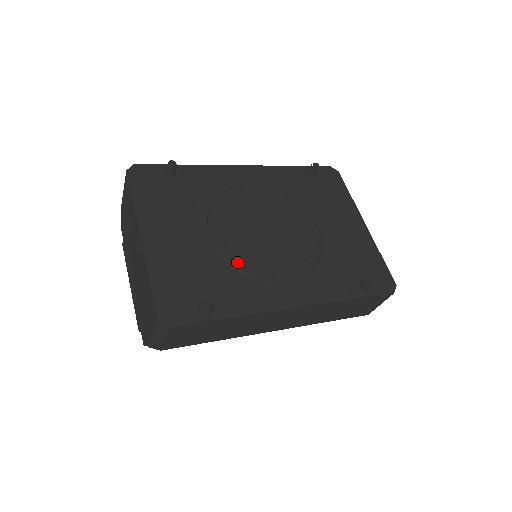
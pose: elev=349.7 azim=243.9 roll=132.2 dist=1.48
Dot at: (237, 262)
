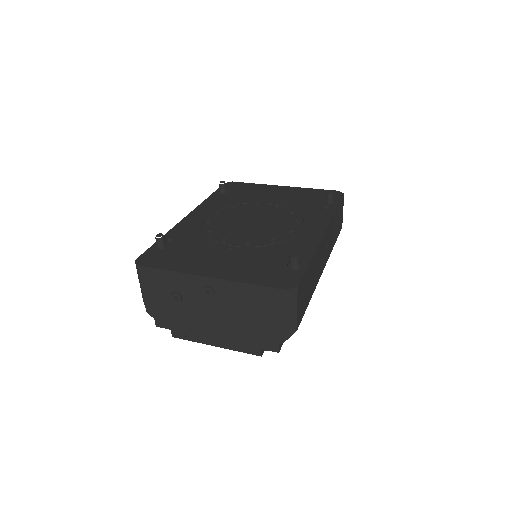
Dot at: (268, 242)
